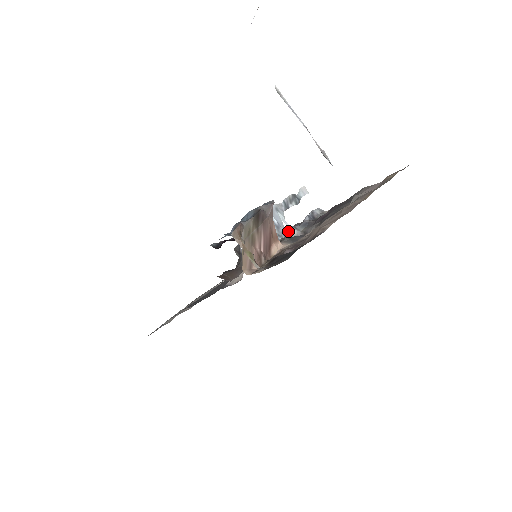
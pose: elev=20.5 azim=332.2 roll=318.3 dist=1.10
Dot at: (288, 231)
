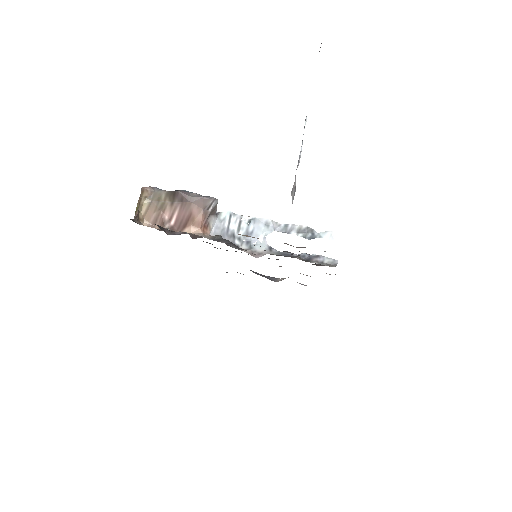
Dot at: (257, 244)
